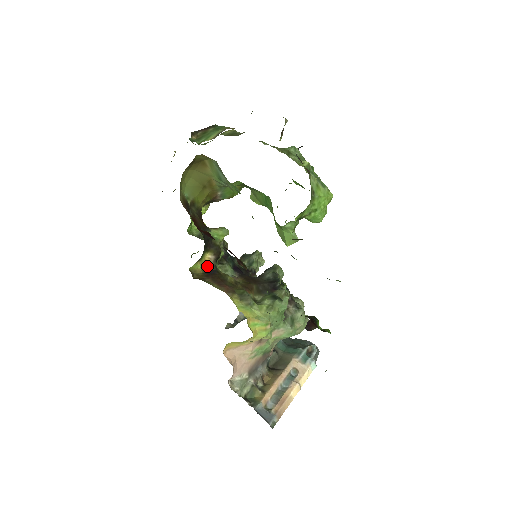
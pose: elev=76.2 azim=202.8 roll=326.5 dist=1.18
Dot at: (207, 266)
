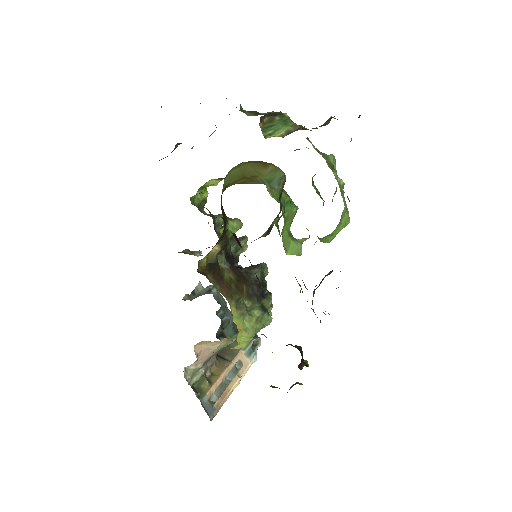
Dot at: (211, 257)
